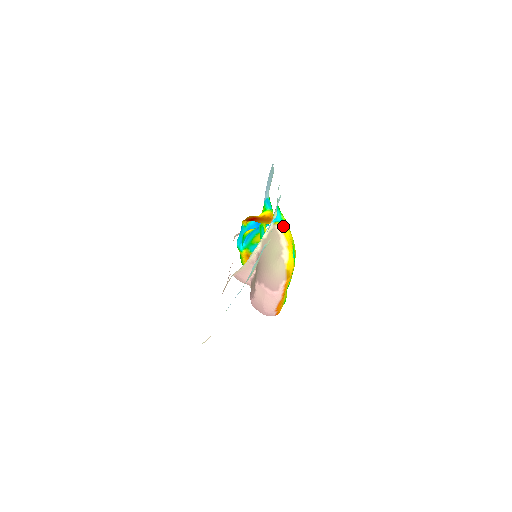
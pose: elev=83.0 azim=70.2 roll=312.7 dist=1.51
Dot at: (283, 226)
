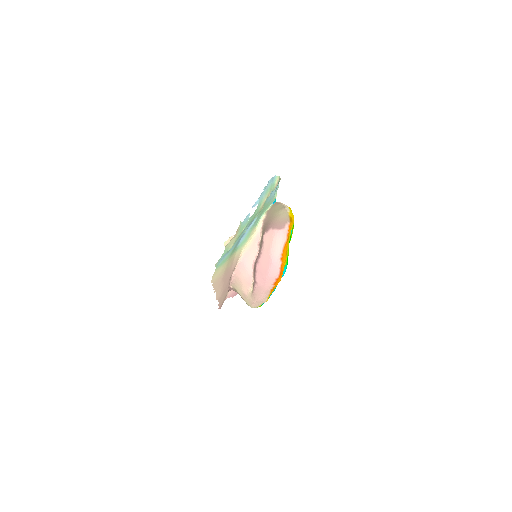
Dot at: occluded
